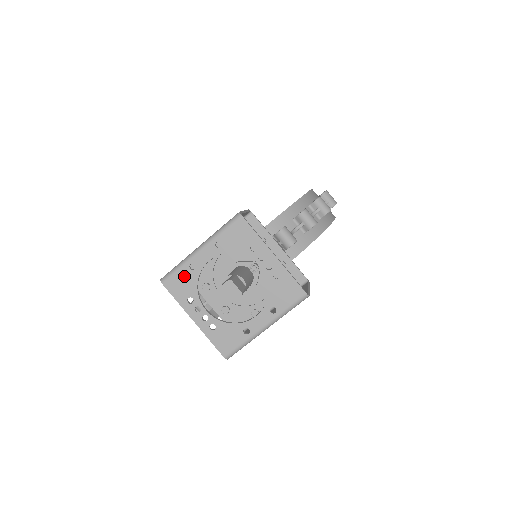
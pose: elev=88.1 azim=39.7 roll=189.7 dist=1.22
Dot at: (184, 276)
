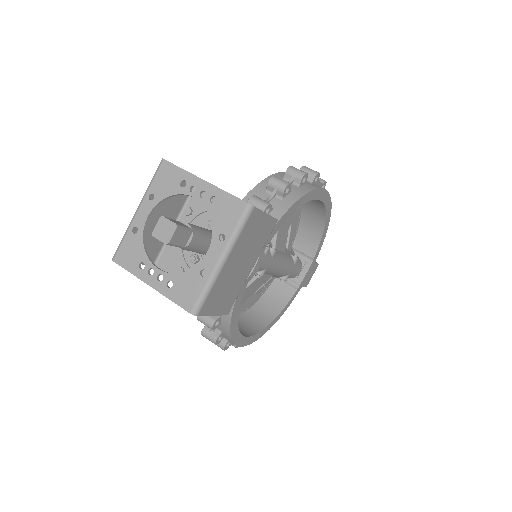
Dot at: (130, 243)
